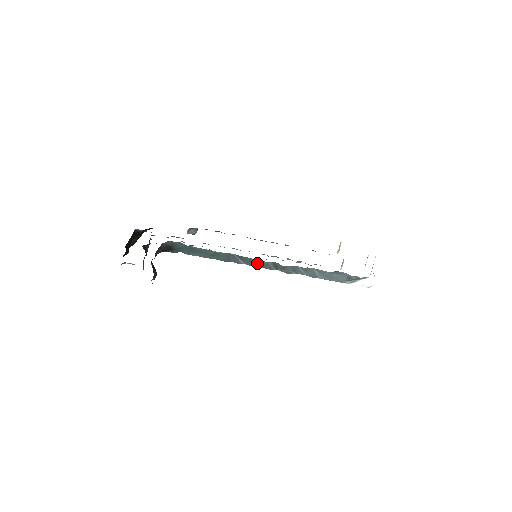
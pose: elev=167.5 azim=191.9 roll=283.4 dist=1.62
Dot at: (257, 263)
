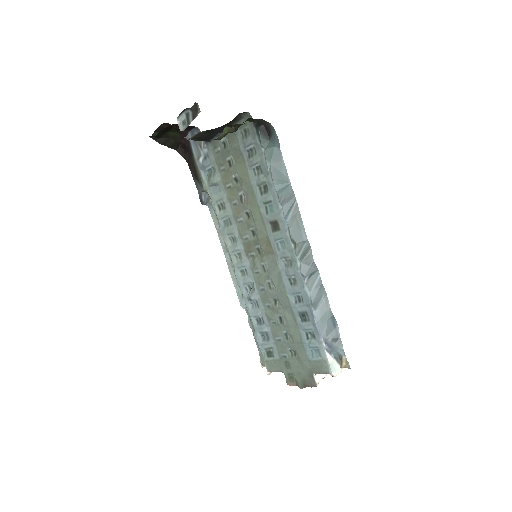
Dot at: (298, 232)
